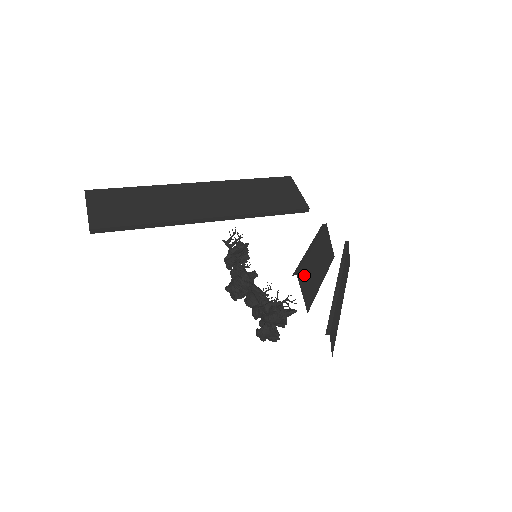
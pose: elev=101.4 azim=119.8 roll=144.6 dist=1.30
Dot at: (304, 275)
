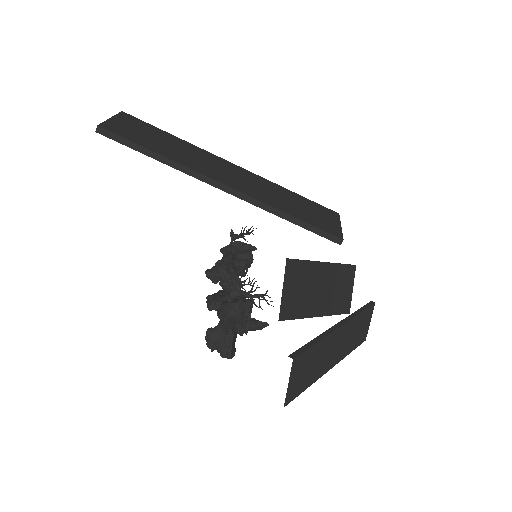
Dot at: (297, 273)
